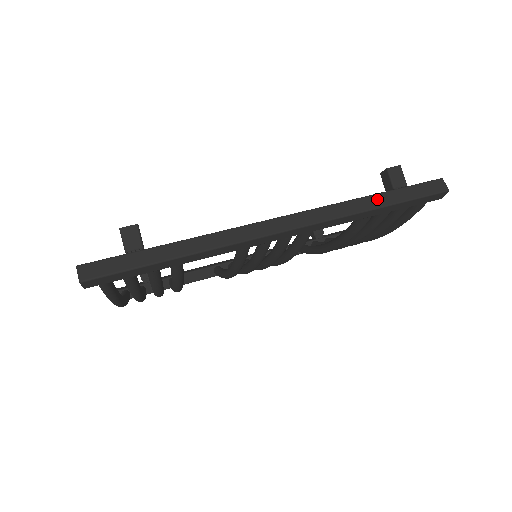
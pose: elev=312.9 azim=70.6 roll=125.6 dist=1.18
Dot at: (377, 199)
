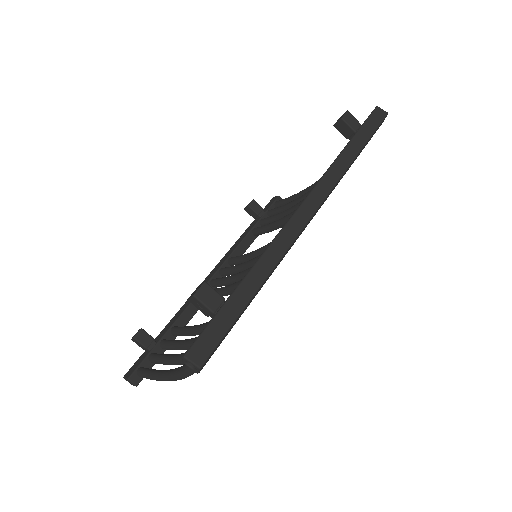
Dot at: (352, 147)
